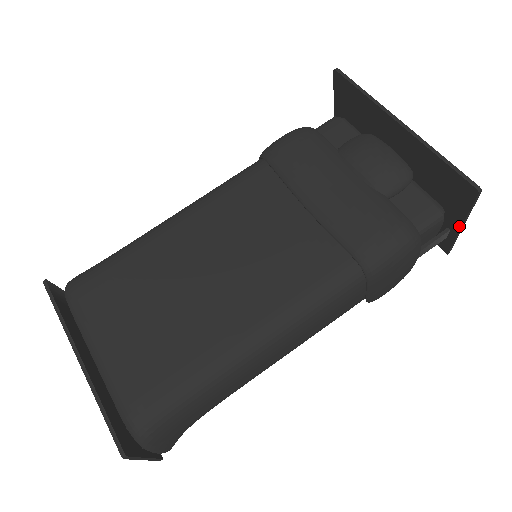
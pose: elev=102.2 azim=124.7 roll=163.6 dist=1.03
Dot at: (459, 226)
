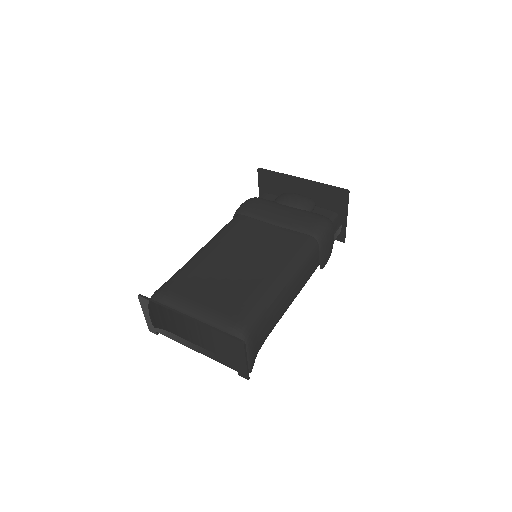
Dot at: (345, 218)
